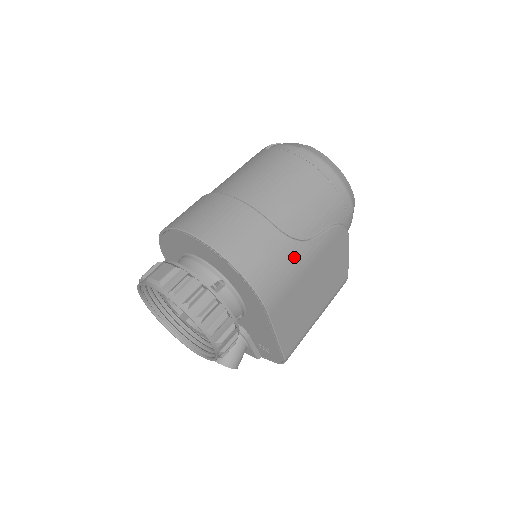
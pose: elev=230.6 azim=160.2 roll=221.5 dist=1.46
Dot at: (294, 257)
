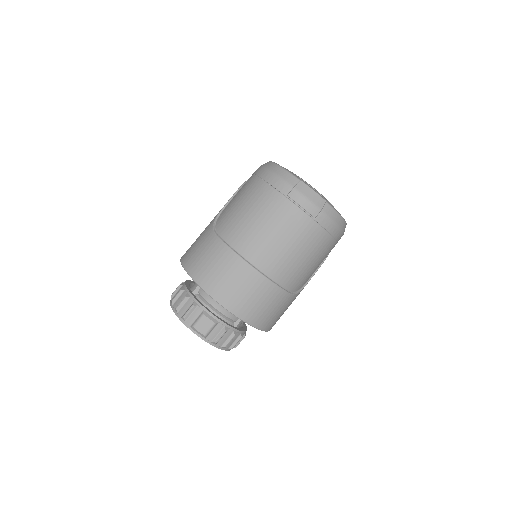
Dot at: (295, 298)
